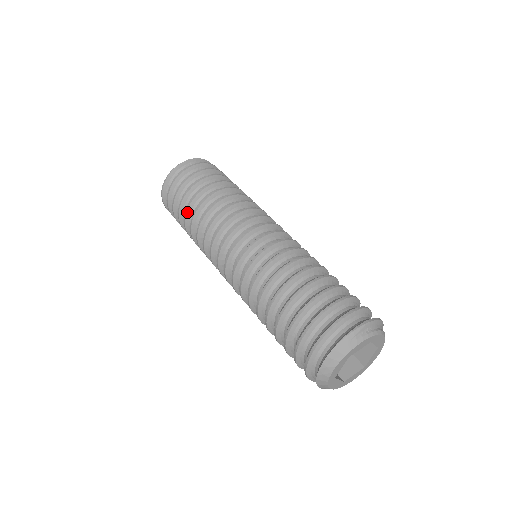
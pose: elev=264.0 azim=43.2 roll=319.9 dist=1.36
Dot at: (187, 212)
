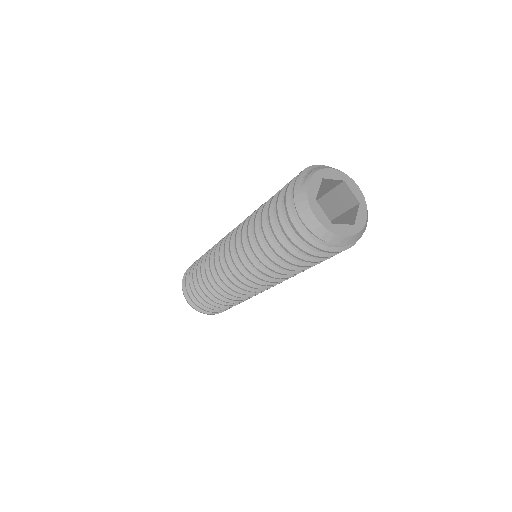
Dot at: (203, 291)
